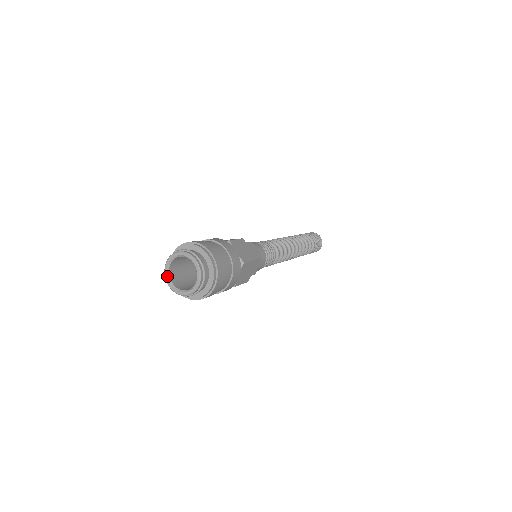
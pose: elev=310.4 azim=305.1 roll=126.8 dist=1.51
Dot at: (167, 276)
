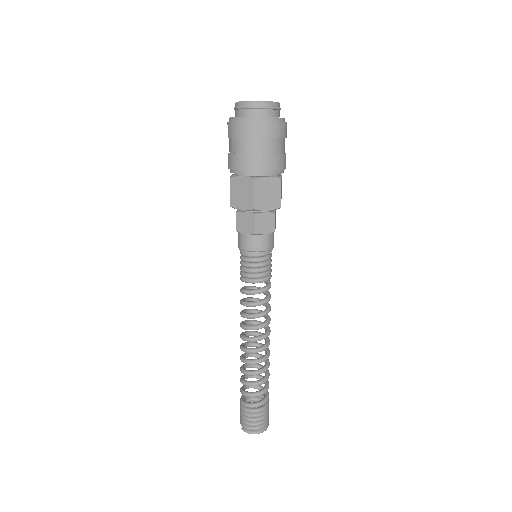
Dot at: occluded
